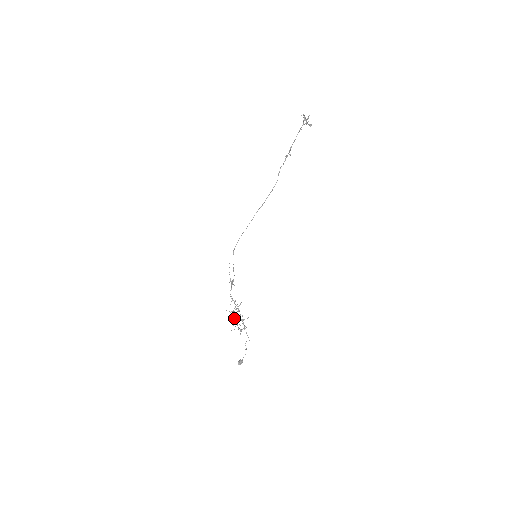
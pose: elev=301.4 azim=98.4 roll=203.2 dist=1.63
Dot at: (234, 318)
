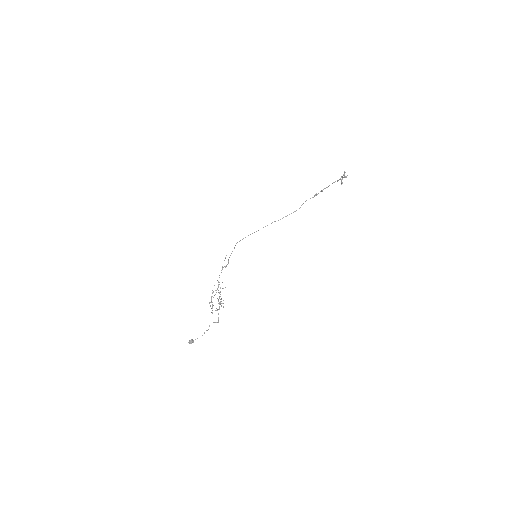
Dot at: (213, 297)
